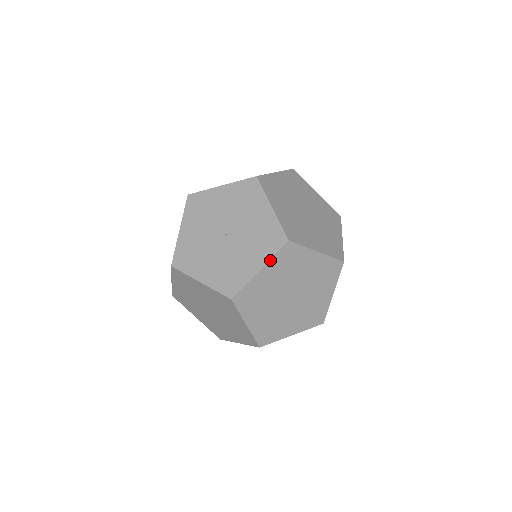
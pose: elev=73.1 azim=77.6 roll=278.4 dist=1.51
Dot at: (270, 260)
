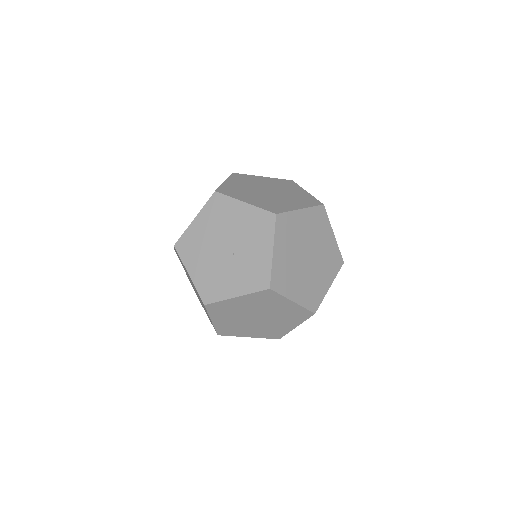
Dot at: (228, 179)
